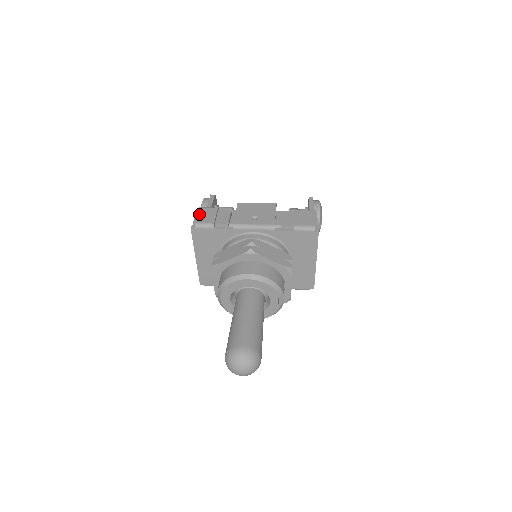
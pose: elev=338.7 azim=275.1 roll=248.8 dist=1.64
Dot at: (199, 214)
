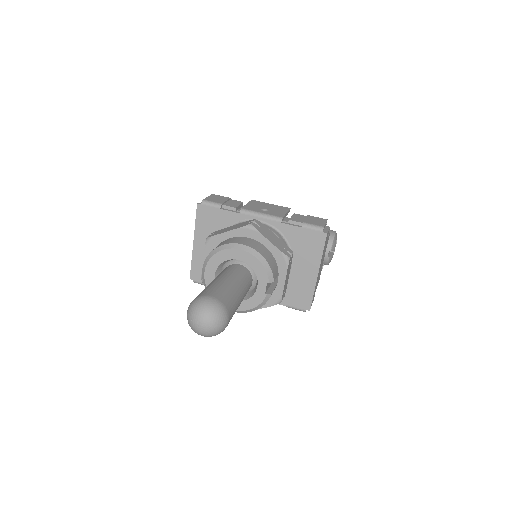
Dot at: (210, 196)
